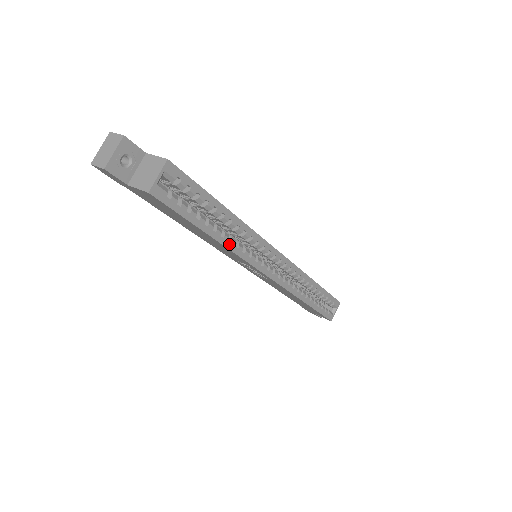
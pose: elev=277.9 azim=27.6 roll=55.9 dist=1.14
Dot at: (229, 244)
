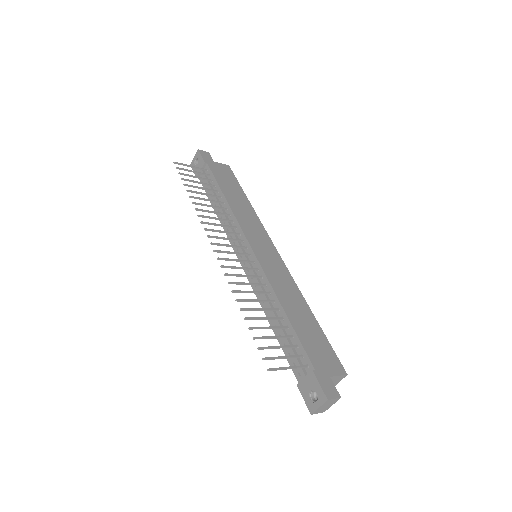
Dot at: occluded
